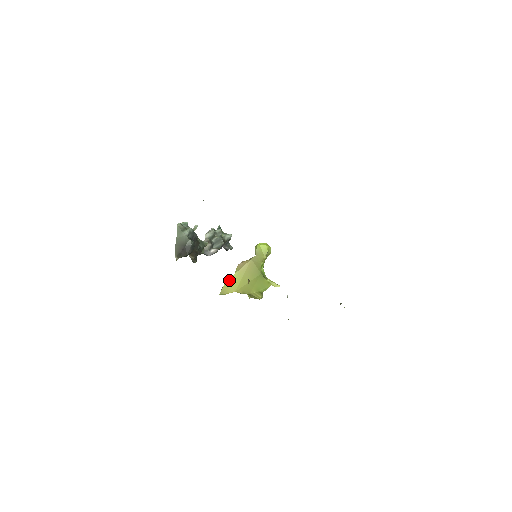
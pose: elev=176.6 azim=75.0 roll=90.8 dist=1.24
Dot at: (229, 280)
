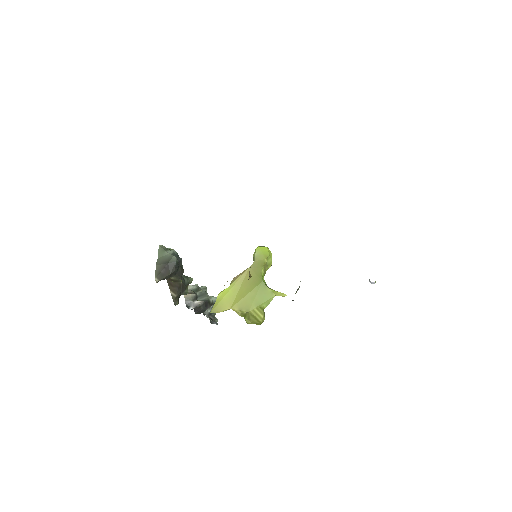
Dot at: (222, 294)
